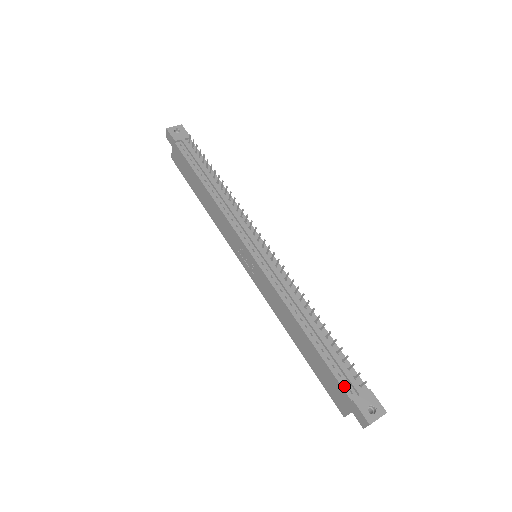
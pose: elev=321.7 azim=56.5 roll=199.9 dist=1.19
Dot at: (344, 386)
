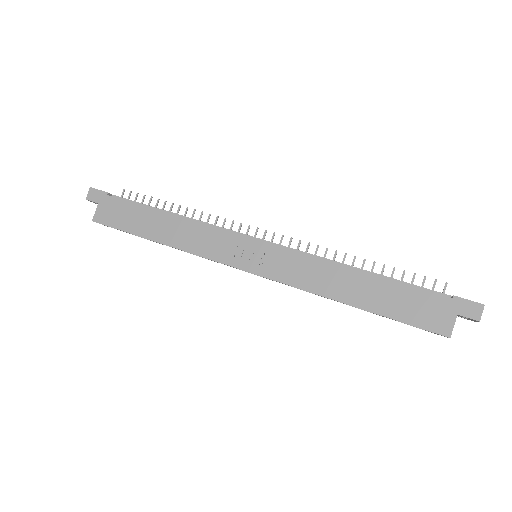
Dot at: (435, 293)
